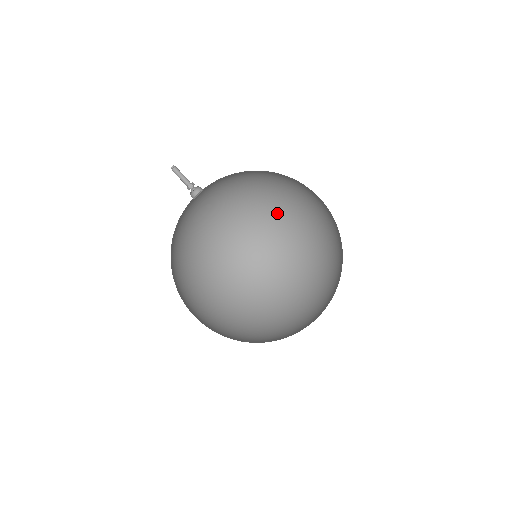
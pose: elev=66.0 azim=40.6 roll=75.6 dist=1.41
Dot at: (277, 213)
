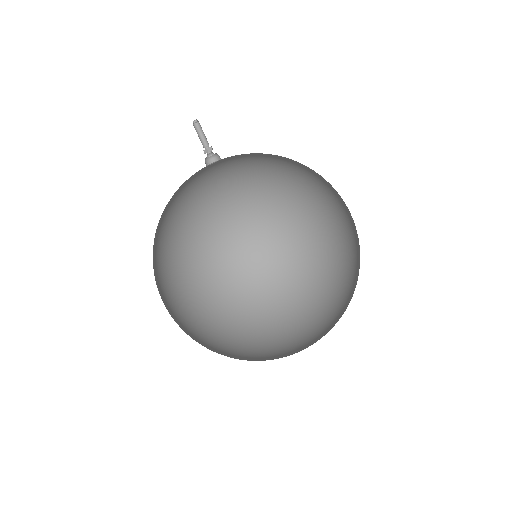
Dot at: (321, 214)
